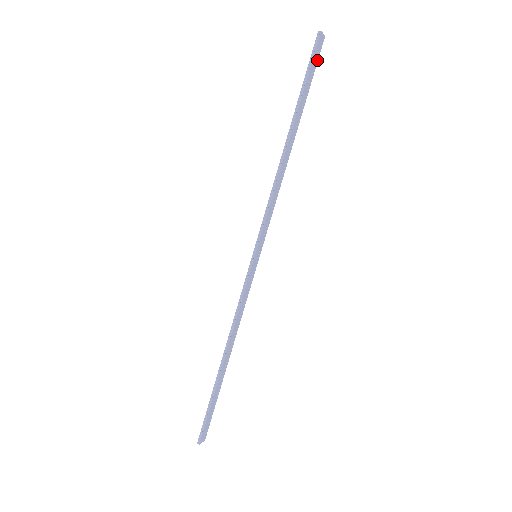
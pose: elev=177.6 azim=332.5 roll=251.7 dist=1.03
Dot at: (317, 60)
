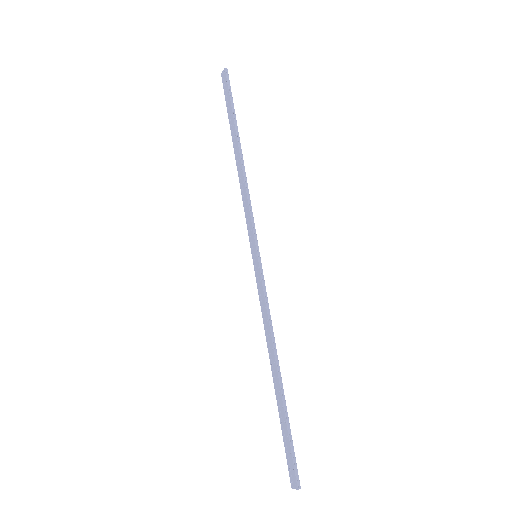
Dot at: (226, 91)
